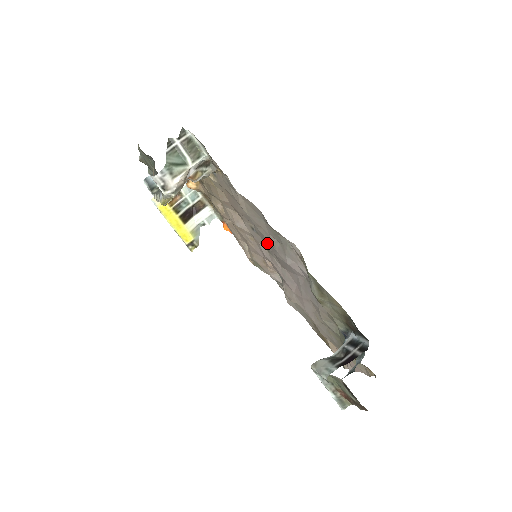
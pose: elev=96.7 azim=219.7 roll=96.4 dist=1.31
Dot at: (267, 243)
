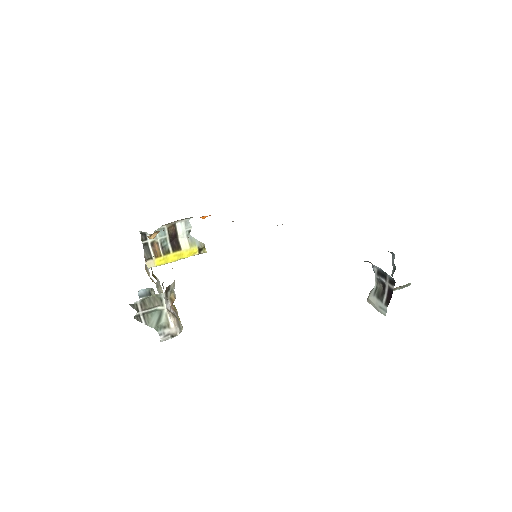
Dot at: occluded
